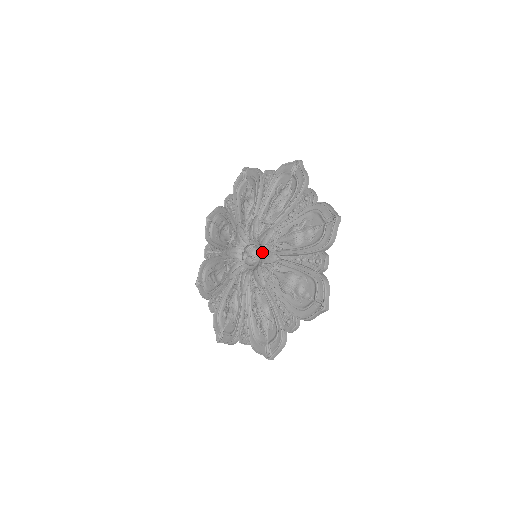
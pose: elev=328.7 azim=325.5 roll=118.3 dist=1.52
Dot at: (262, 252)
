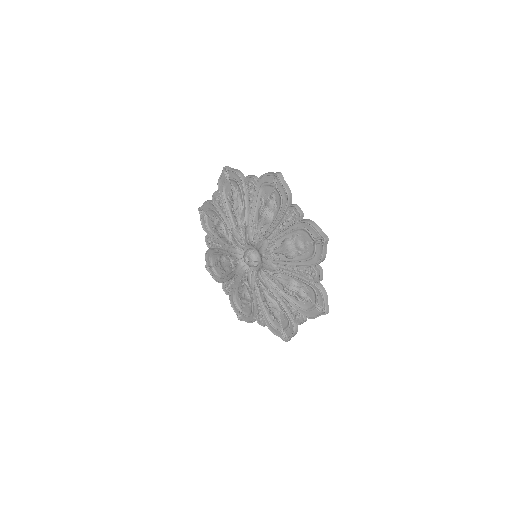
Dot at: (261, 260)
